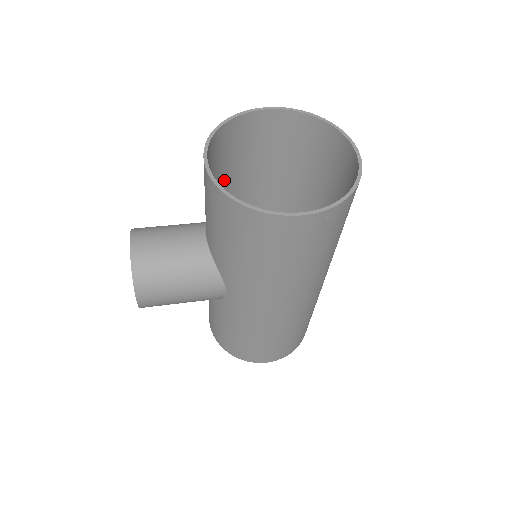
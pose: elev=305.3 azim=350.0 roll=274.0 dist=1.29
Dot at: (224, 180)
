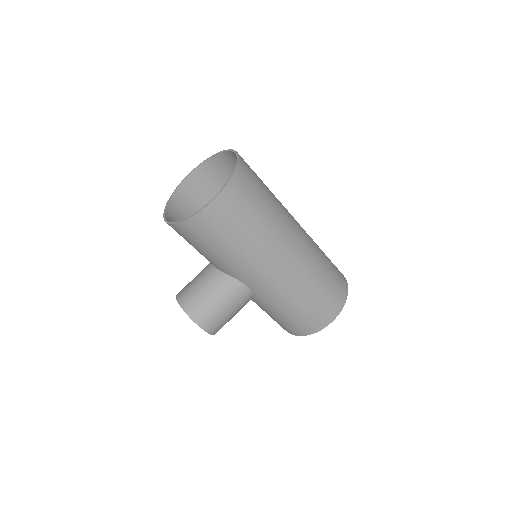
Dot at: occluded
